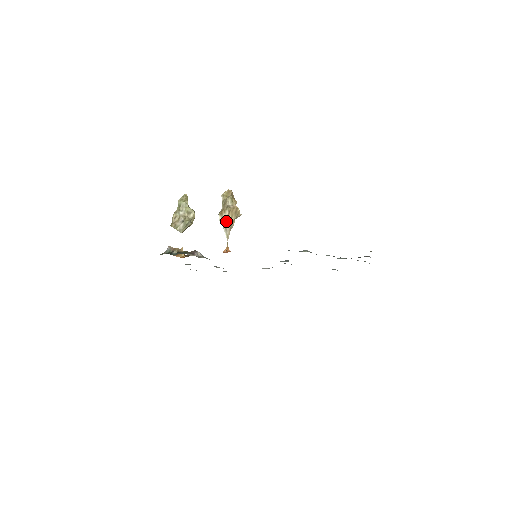
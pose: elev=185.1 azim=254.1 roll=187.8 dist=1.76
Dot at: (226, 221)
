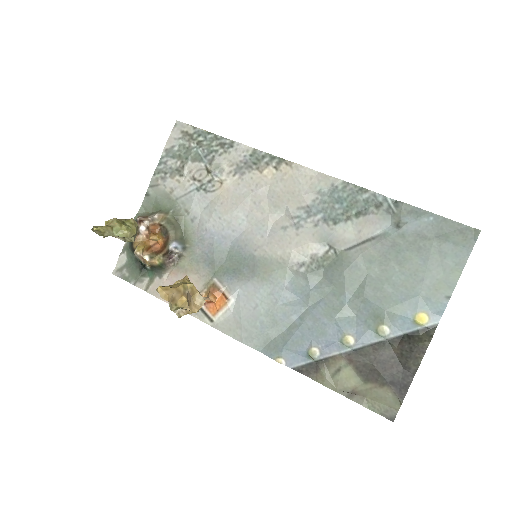
Dot at: occluded
